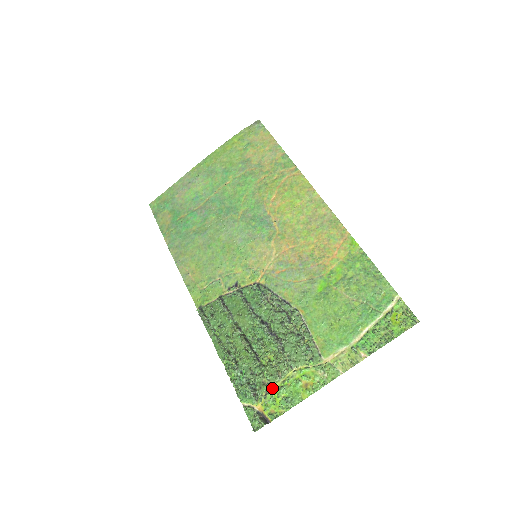
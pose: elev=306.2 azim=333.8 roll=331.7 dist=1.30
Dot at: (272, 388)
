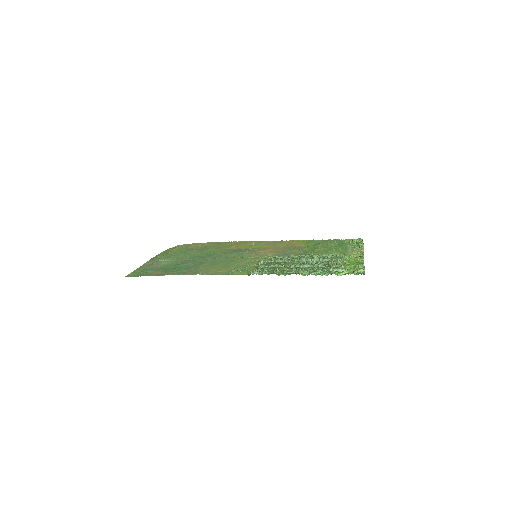
Dot at: (344, 267)
